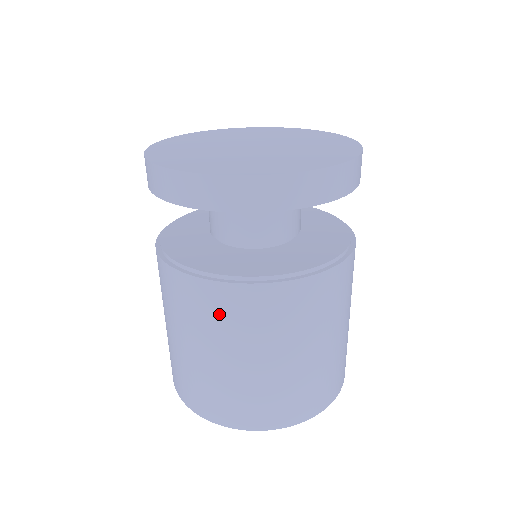
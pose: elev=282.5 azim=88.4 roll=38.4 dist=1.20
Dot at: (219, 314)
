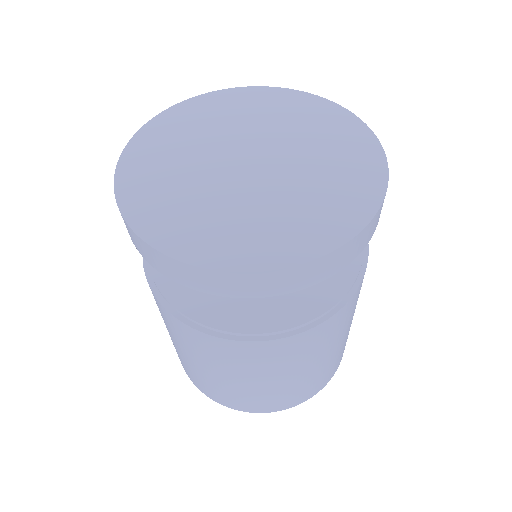
Dot at: (263, 359)
